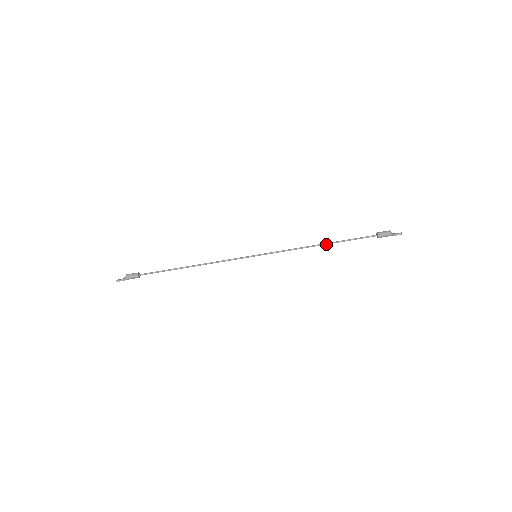
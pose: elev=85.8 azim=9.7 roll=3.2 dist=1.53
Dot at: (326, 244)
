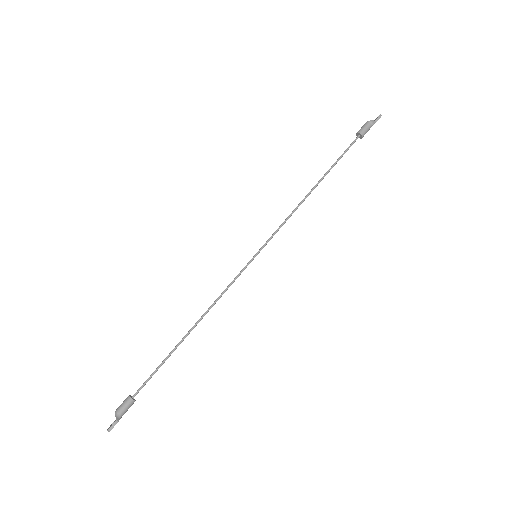
Dot at: (318, 183)
